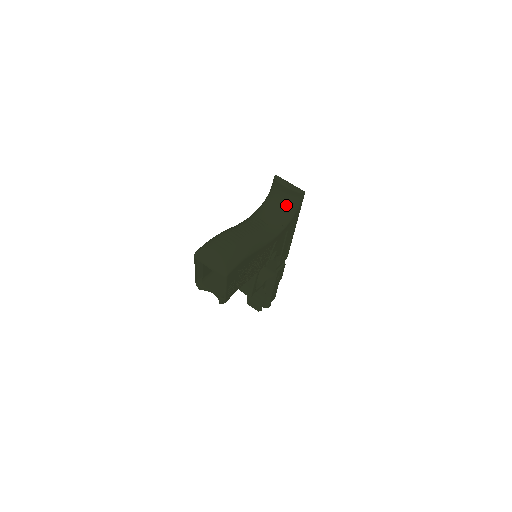
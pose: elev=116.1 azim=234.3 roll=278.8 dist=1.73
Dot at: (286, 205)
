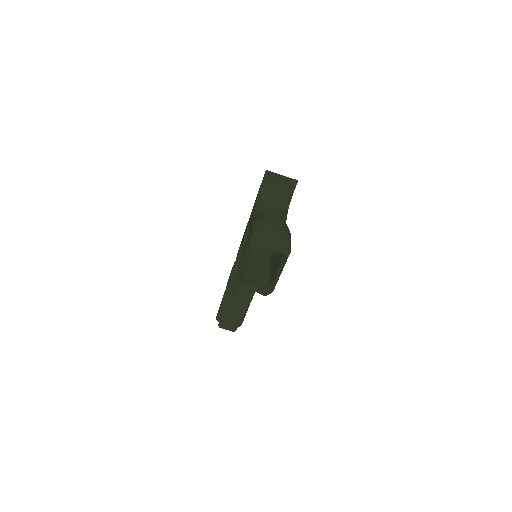
Dot at: (283, 196)
